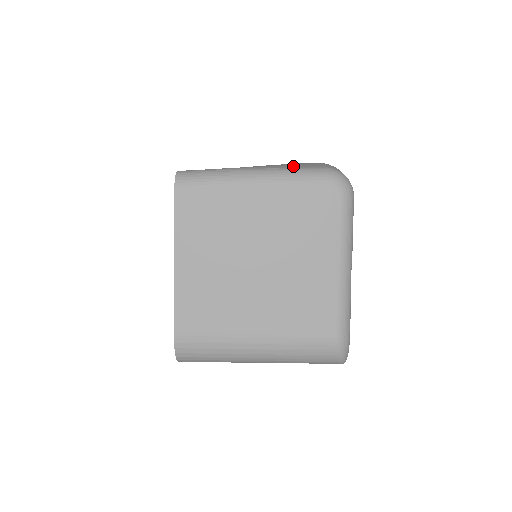
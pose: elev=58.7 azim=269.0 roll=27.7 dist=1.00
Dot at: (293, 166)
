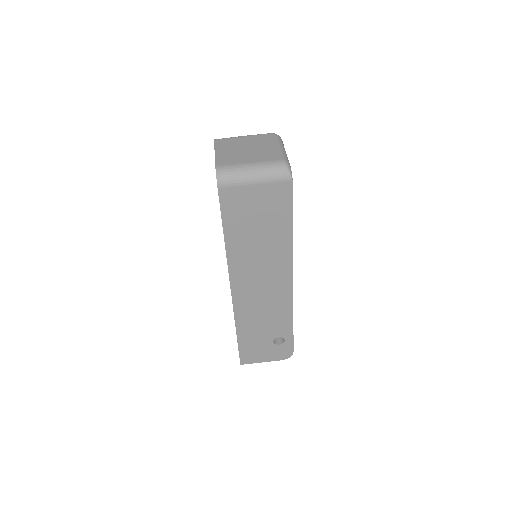
Dot at: occluded
